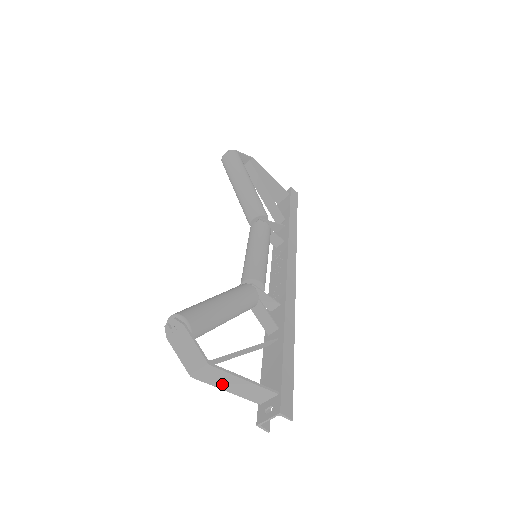
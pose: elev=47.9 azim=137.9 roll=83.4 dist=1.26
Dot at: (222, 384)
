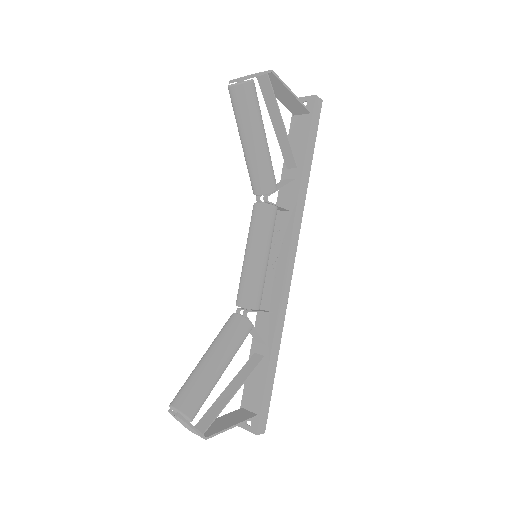
Dot at: (214, 425)
